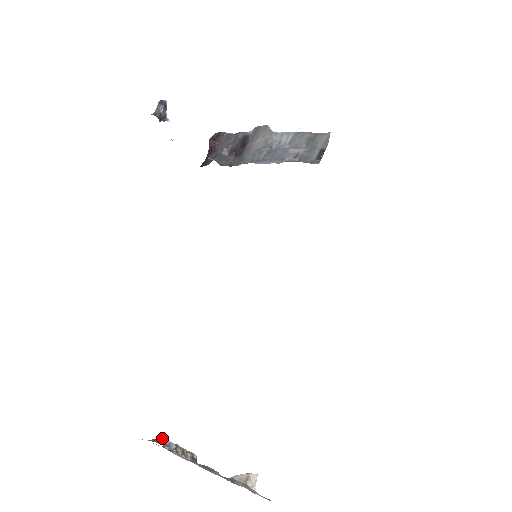
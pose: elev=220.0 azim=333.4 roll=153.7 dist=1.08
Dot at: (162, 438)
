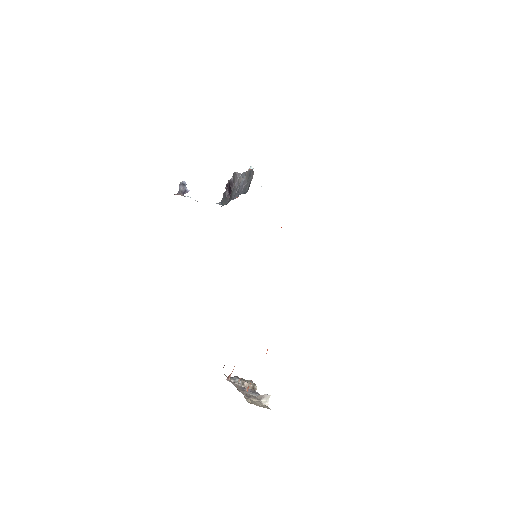
Dot at: (235, 376)
